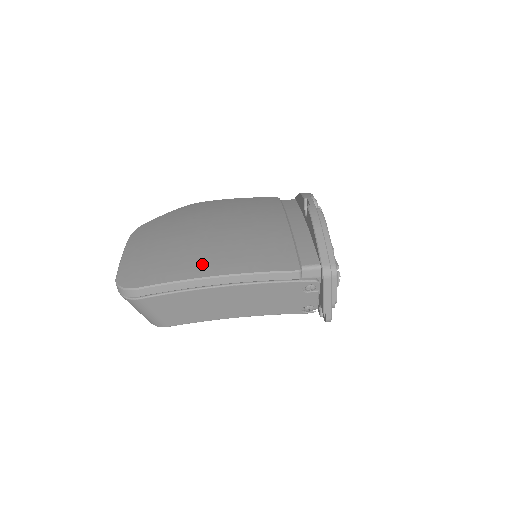
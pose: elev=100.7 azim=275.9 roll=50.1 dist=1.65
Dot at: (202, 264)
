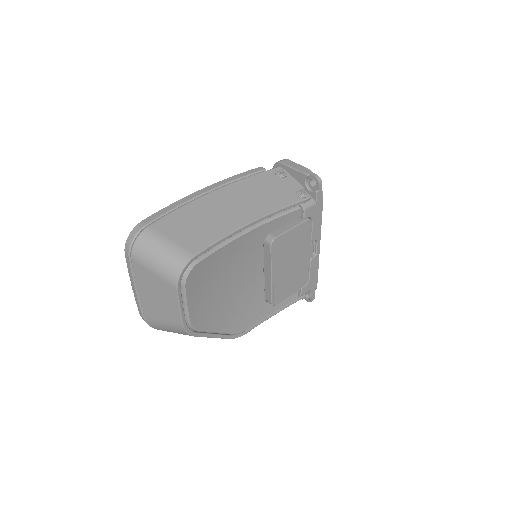
Dot at: occluded
